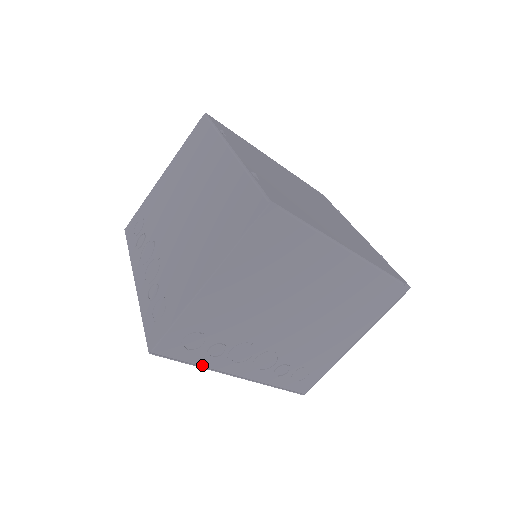
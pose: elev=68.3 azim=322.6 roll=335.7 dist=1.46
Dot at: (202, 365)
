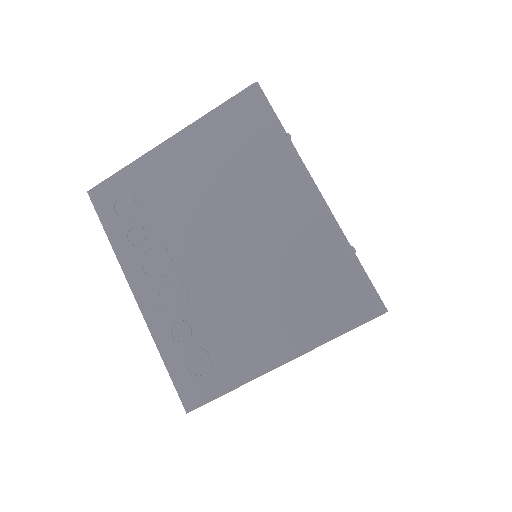
Dot at: occluded
